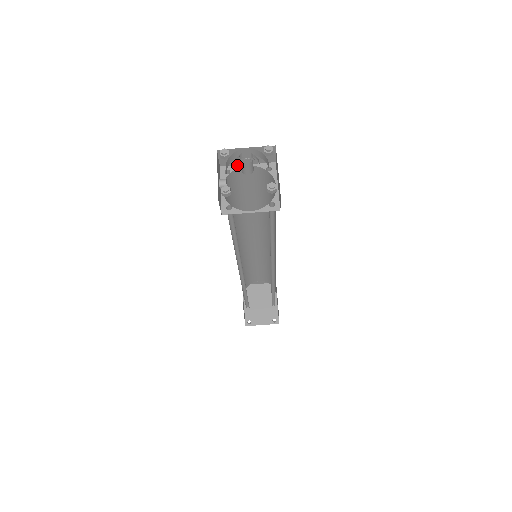
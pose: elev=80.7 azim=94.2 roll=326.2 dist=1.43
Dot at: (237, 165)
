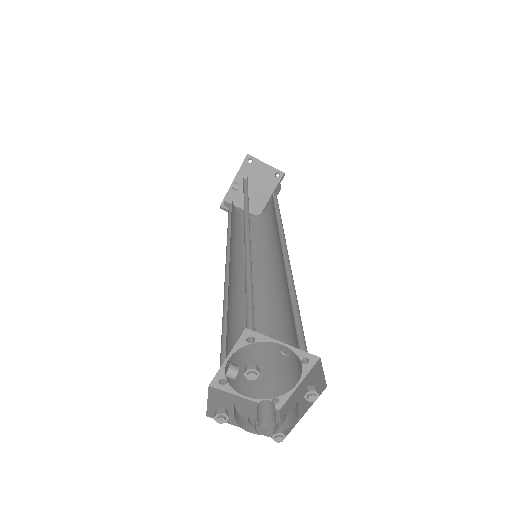
Dot at: (269, 337)
